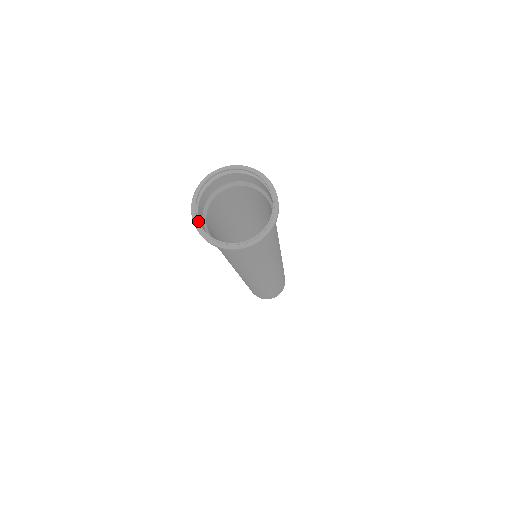
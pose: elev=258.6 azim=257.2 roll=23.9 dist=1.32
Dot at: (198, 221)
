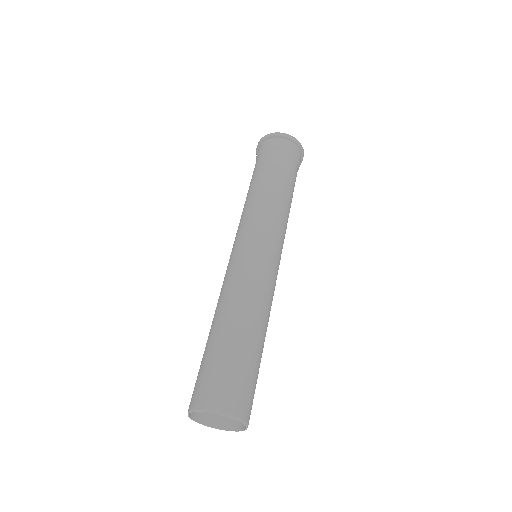
Dot at: occluded
